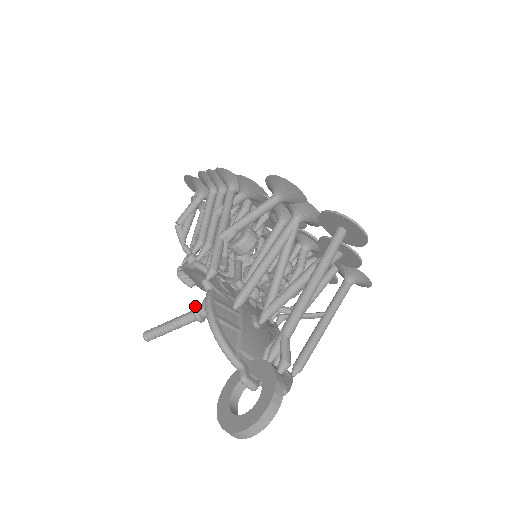
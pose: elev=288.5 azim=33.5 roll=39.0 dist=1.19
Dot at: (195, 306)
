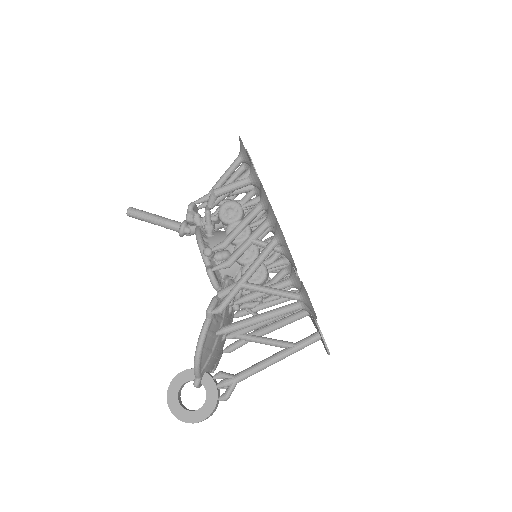
Dot at: (184, 226)
